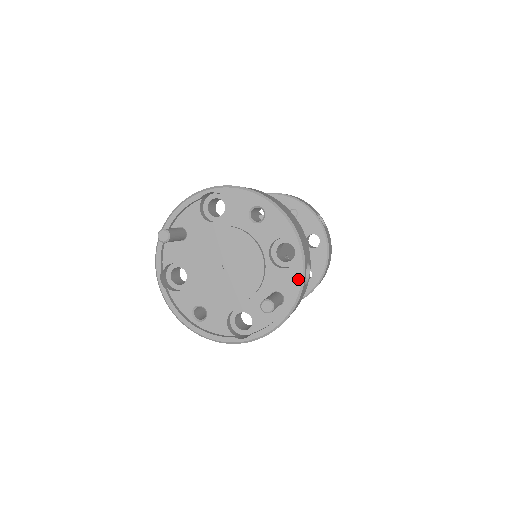
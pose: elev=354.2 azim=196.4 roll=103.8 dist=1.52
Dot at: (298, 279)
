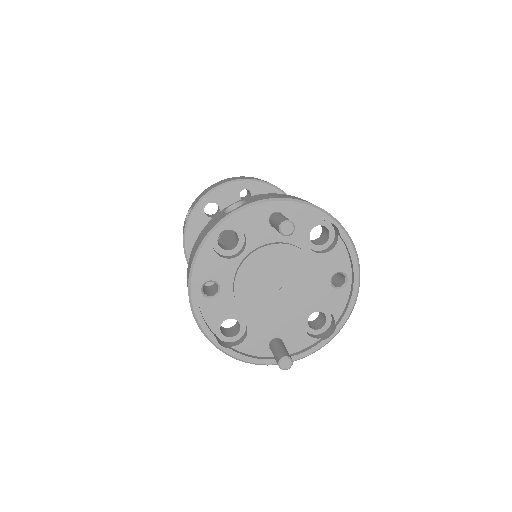
Dot at: (308, 352)
